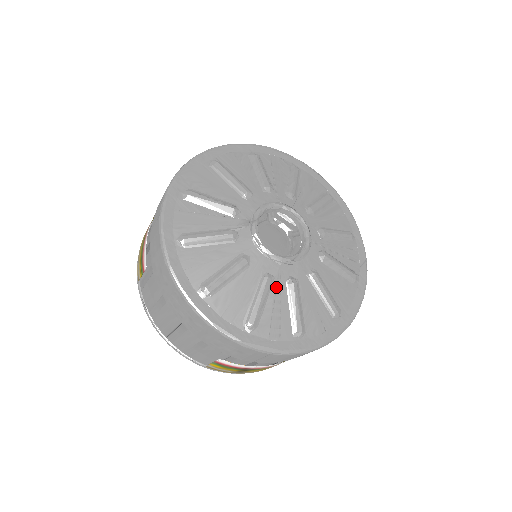
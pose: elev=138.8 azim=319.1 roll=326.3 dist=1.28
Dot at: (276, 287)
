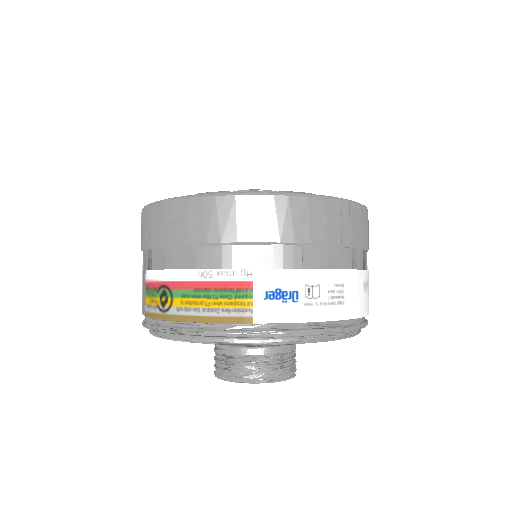
Dot at: occluded
